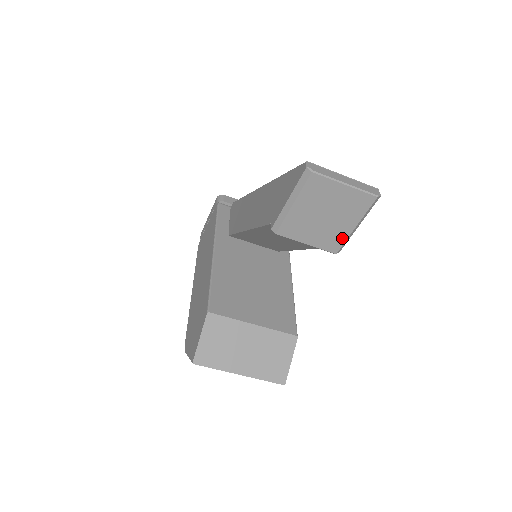
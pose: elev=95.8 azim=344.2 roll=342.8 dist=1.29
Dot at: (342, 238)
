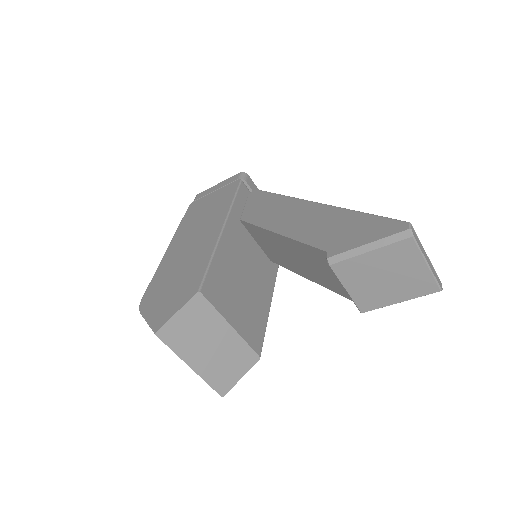
Dot at: (380, 304)
